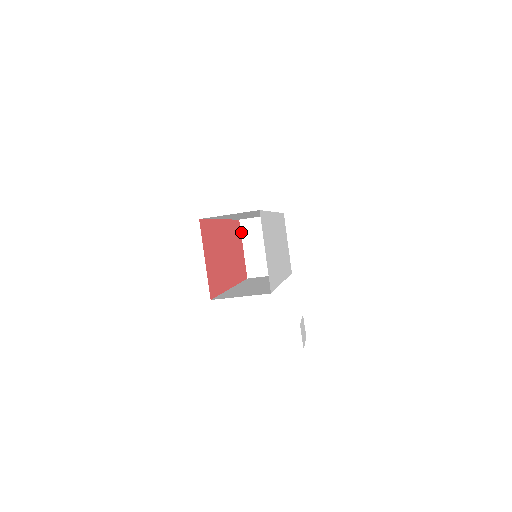
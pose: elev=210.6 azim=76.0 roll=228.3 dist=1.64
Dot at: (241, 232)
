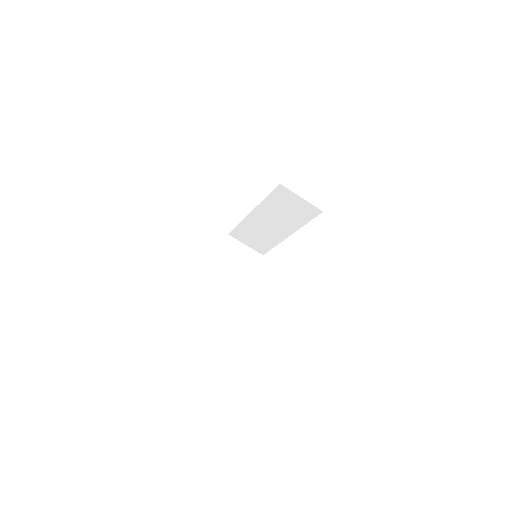
Dot at: (224, 244)
